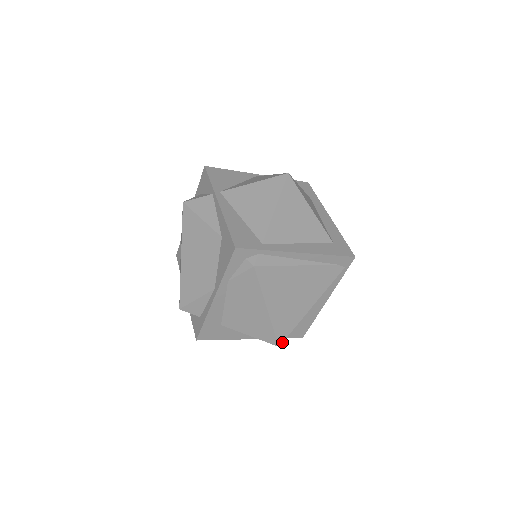
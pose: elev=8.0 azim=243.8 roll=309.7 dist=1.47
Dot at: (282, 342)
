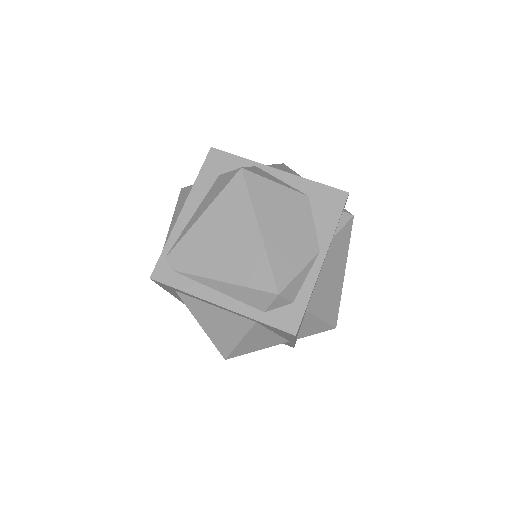
Dot at: occluded
